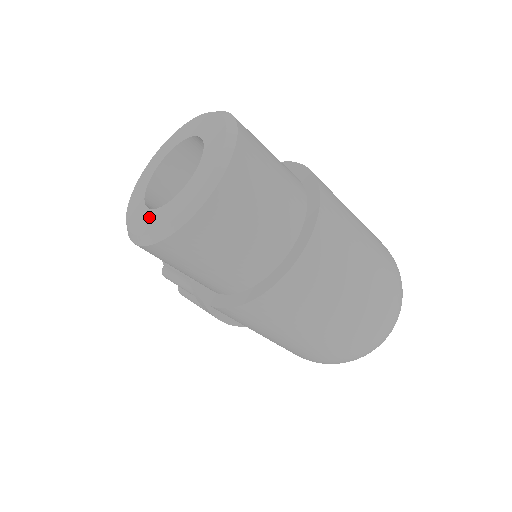
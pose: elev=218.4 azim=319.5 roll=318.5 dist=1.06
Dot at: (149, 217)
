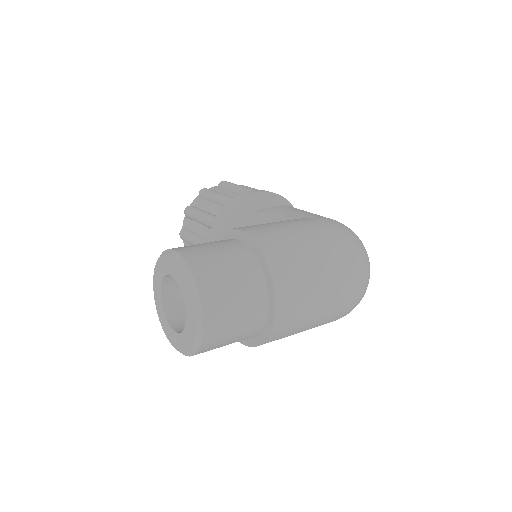
Dot at: (177, 338)
